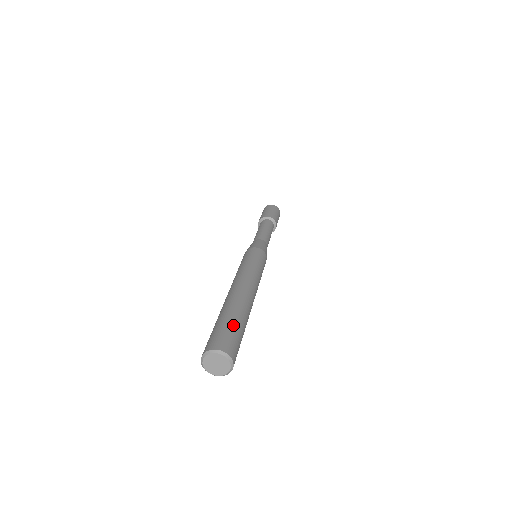
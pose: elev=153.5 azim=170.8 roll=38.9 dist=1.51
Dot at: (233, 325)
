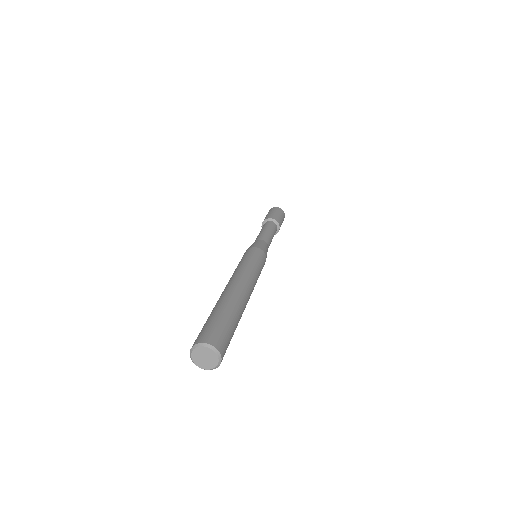
Dot at: (226, 321)
